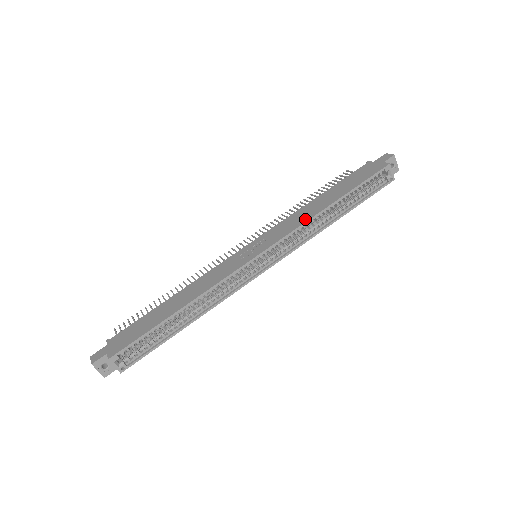
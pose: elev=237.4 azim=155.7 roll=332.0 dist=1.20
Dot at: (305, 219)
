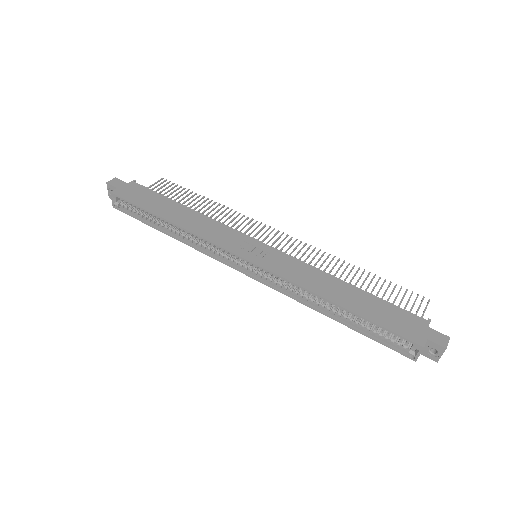
Dot at: (304, 284)
